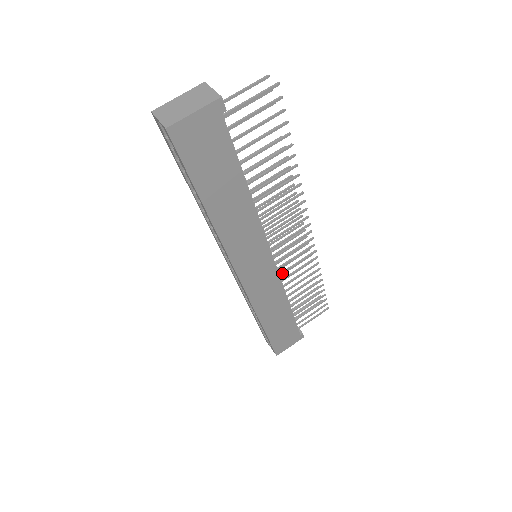
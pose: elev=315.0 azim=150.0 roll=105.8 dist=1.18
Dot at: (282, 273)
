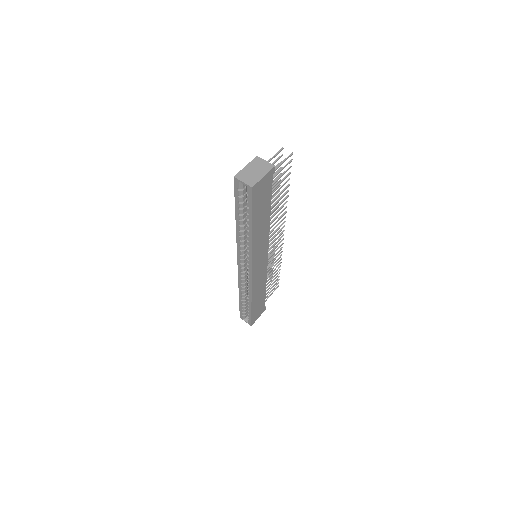
Dot at: occluded
